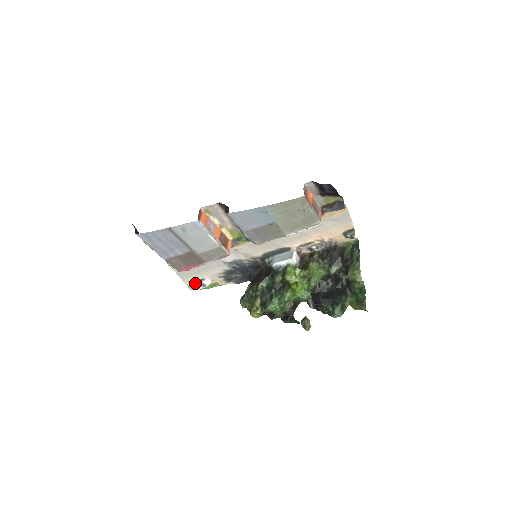
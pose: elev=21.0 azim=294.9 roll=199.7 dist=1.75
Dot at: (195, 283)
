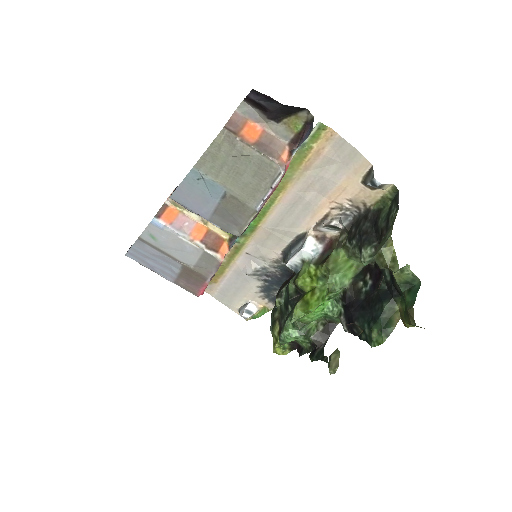
Dot at: (241, 310)
